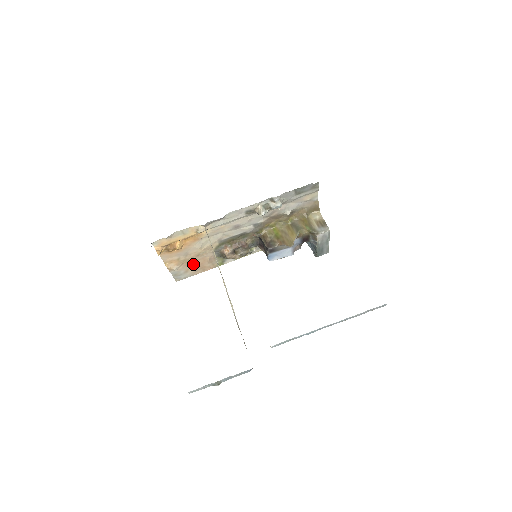
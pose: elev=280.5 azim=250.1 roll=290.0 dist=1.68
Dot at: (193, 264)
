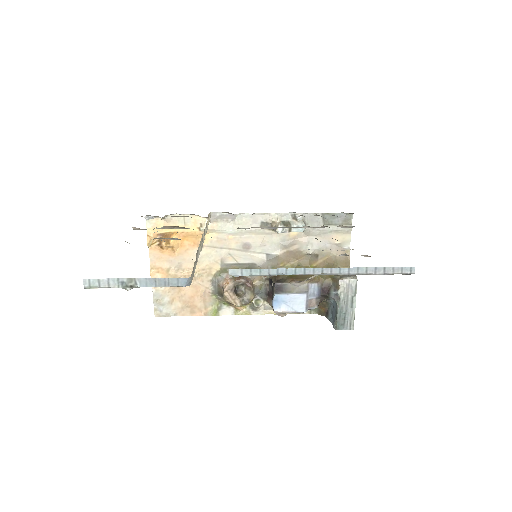
Dot at: (182, 291)
